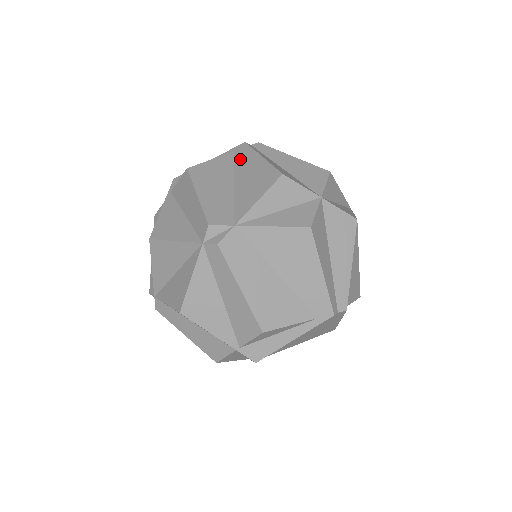
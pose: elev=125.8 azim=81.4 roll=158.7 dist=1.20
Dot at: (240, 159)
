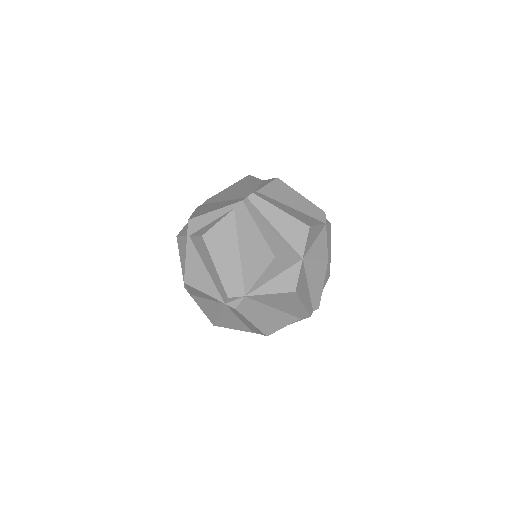
Dot at: (241, 222)
